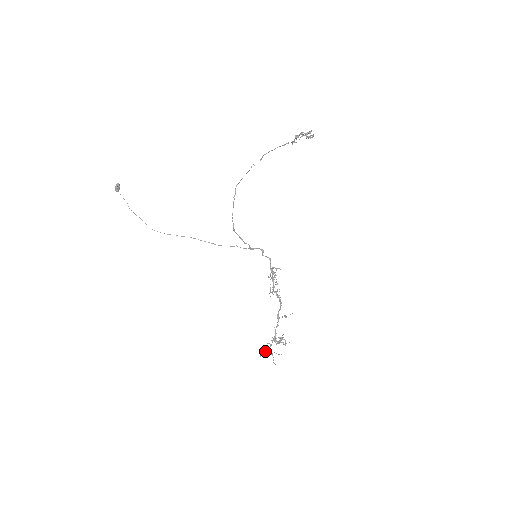
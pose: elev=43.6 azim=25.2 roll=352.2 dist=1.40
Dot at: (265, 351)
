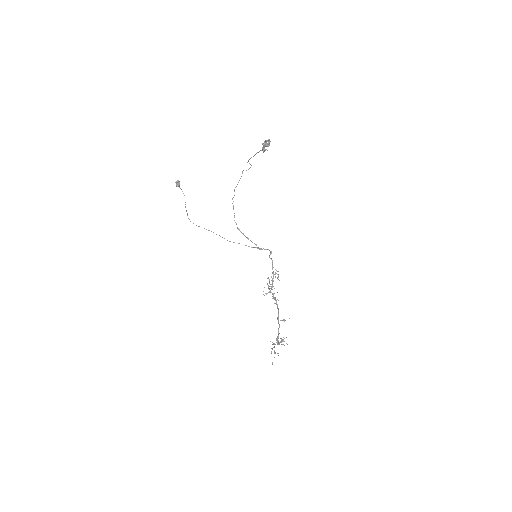
Dot at: (272, 348)
